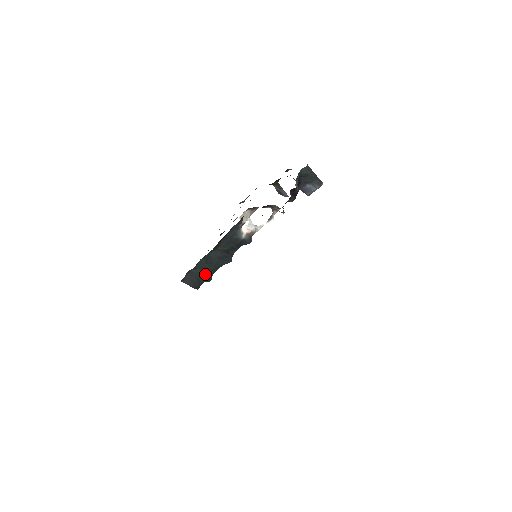
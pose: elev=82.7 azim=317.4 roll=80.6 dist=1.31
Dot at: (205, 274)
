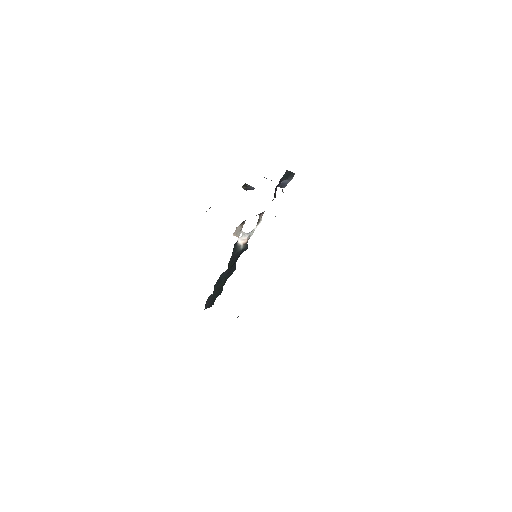
Dot at: (218, 292)
